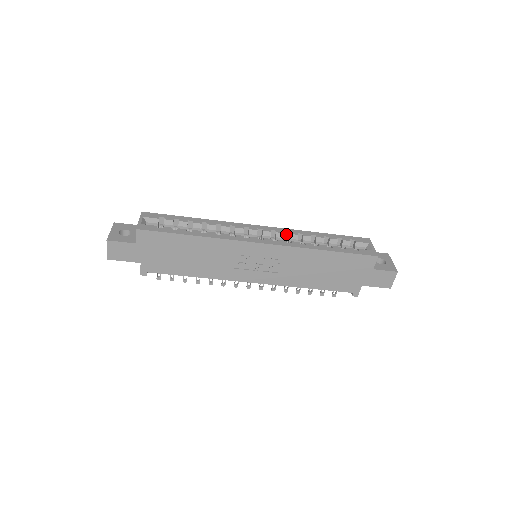
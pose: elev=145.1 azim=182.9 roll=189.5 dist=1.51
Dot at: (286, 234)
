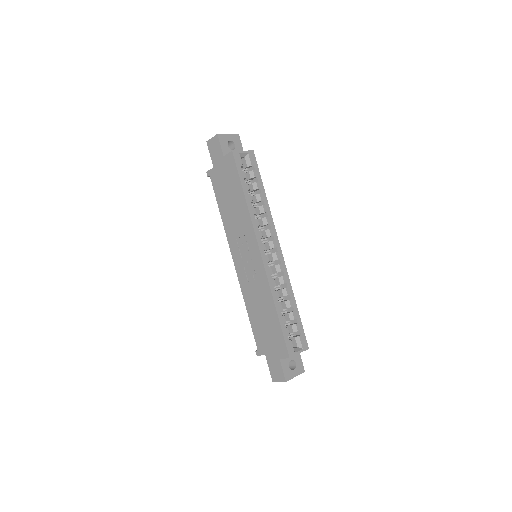
Dot at: (282, 273)
